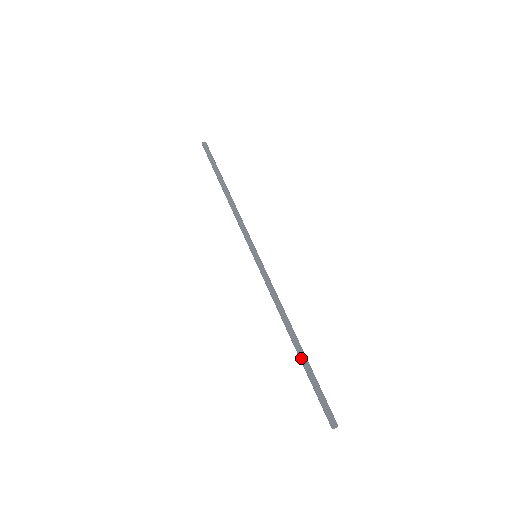
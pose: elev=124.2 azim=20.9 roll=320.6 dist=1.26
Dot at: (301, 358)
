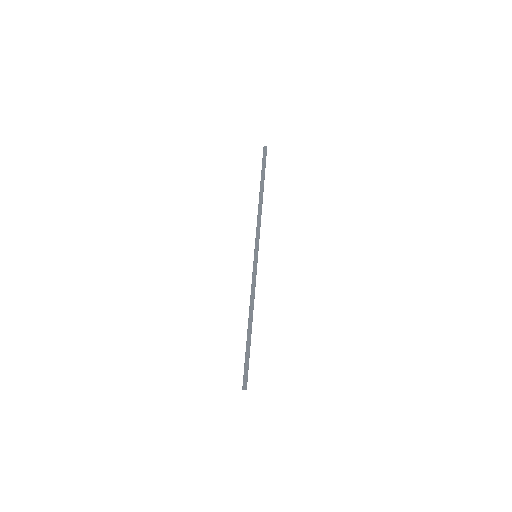
Dot at: occluded
